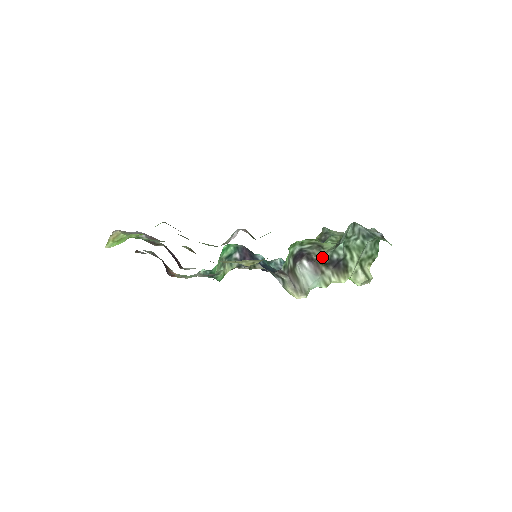
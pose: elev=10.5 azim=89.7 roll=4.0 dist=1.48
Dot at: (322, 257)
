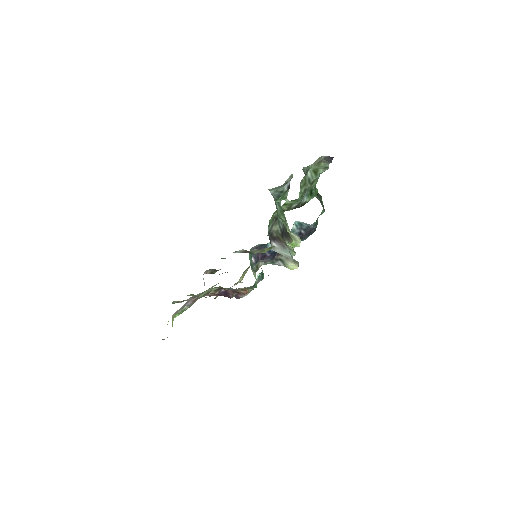
Dot at: (278, 231)
